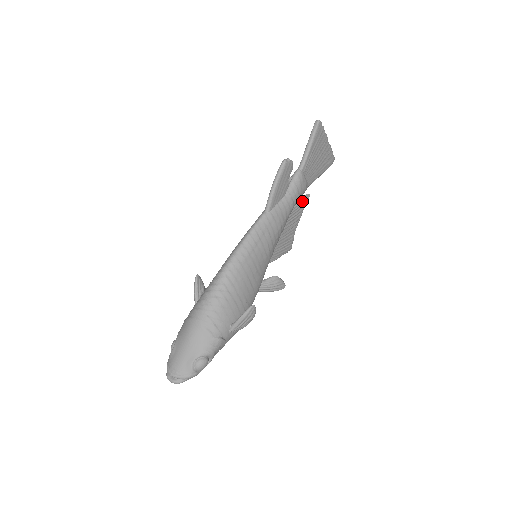
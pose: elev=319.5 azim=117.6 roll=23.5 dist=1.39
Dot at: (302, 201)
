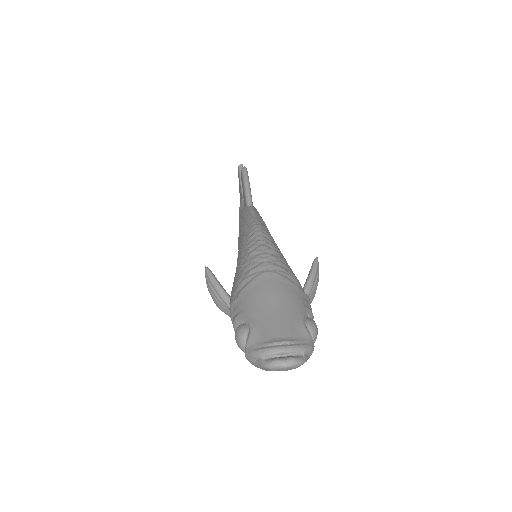
Dot at: occluded
